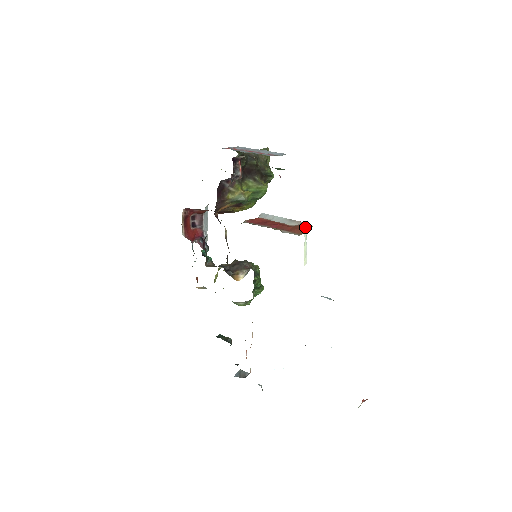
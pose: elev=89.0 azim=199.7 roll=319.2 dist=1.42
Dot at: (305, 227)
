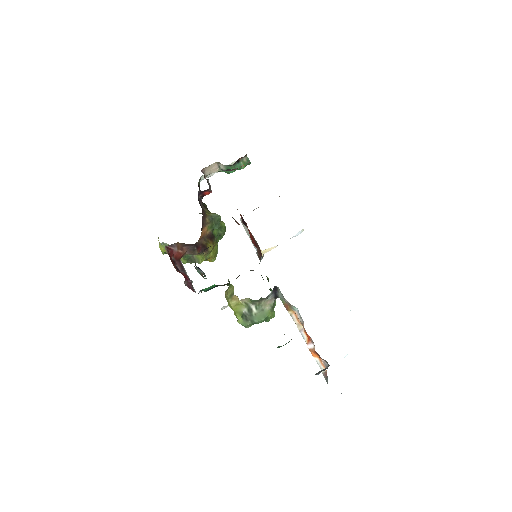
Dot at: occluded
